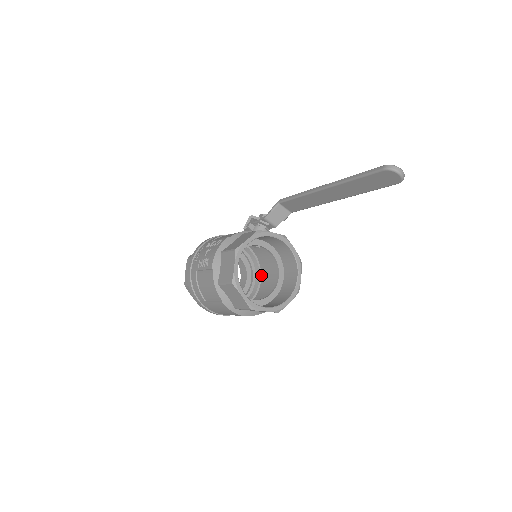
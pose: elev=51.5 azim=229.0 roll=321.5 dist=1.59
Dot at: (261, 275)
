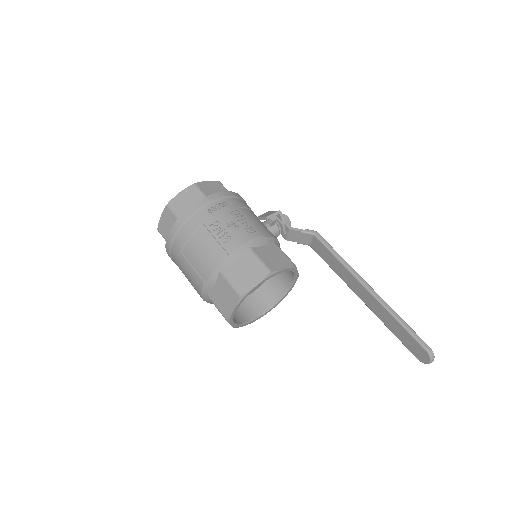
Dot at: occluded
